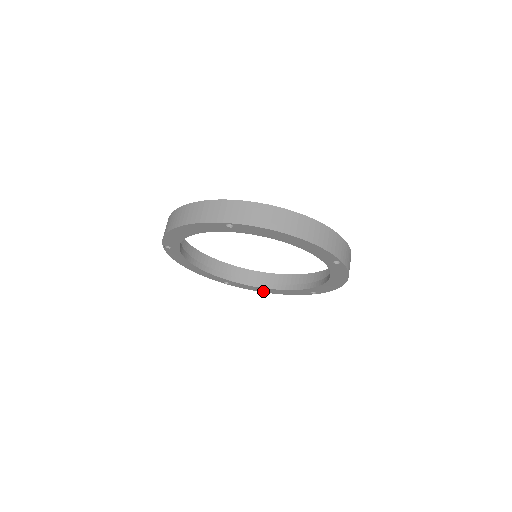
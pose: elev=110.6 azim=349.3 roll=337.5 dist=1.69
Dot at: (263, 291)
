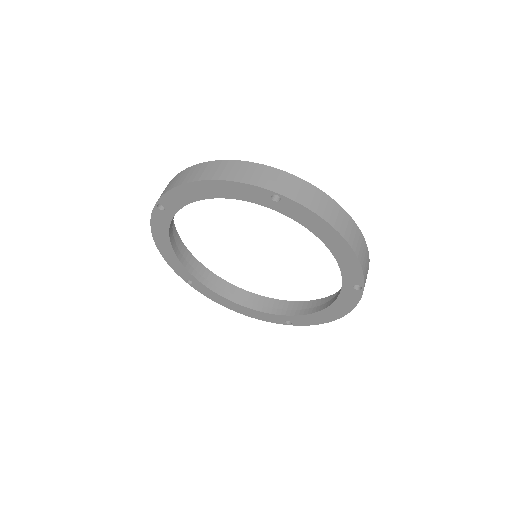
Dot at: (226, 305)
